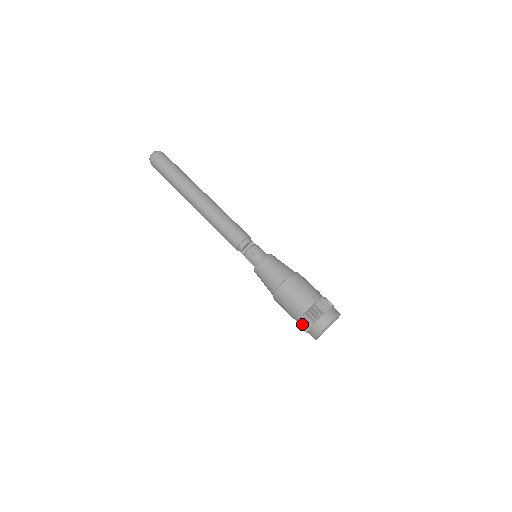
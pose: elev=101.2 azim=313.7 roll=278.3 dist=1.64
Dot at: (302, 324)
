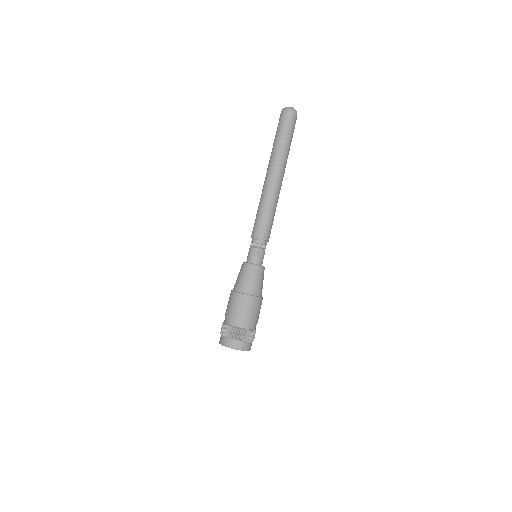
Dot at: (223, 327)
